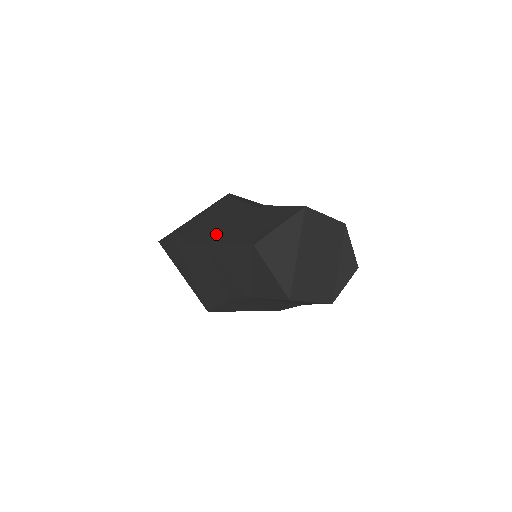
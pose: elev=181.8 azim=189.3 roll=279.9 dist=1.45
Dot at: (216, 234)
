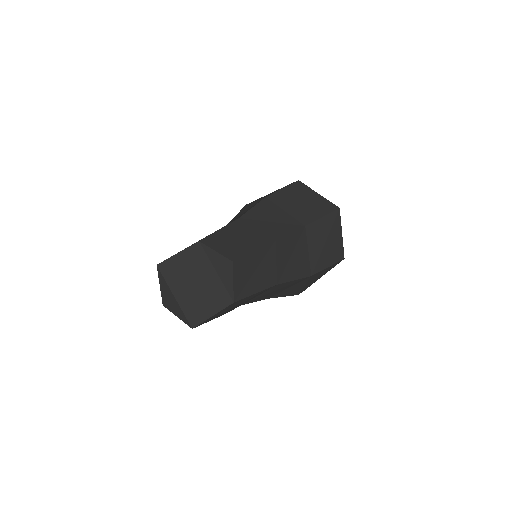
Dot at: occluded
